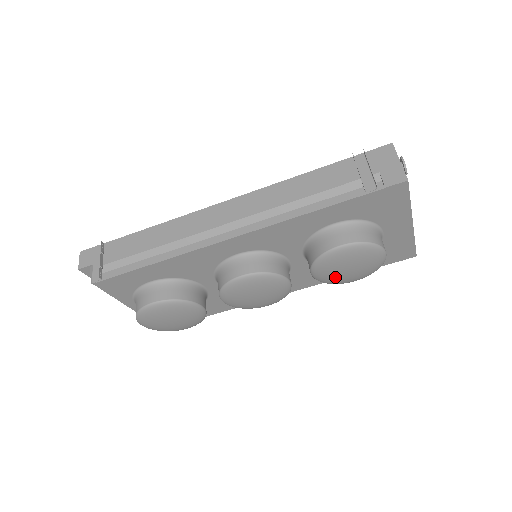
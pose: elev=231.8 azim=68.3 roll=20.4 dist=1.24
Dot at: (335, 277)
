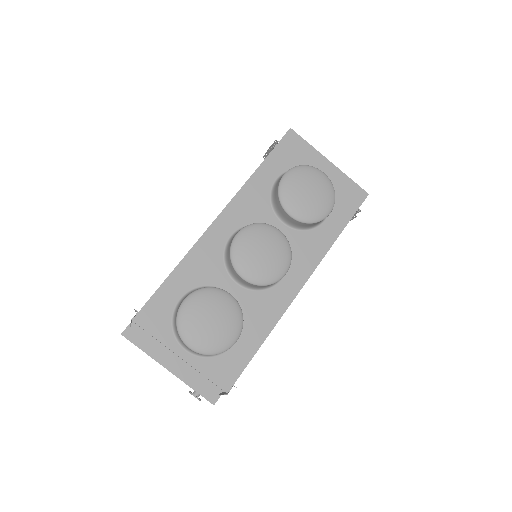
Dot at: (306, 206)
